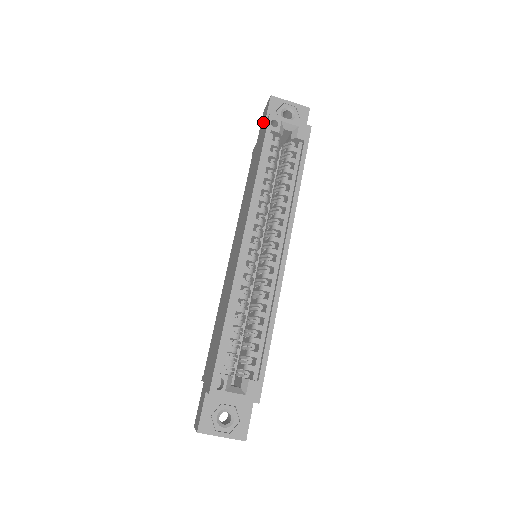
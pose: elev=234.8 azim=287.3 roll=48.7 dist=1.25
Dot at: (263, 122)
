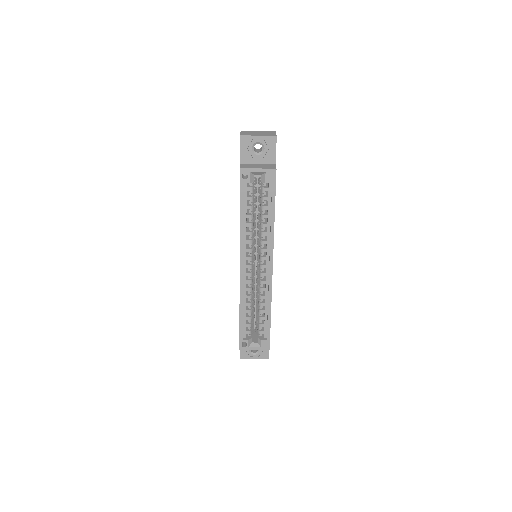
Dot at: occluded
